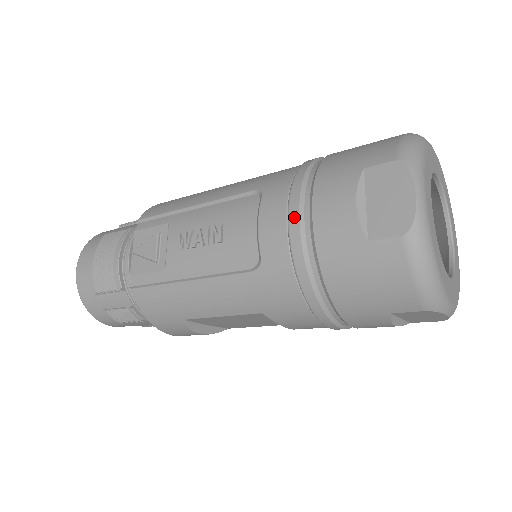
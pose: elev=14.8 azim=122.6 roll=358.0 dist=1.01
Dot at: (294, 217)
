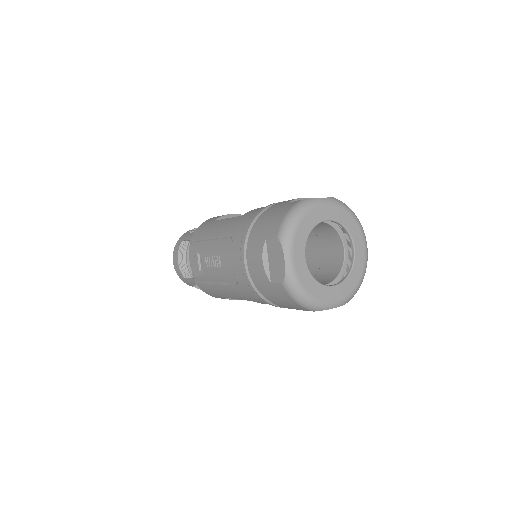
Dot at: (242, 263)
